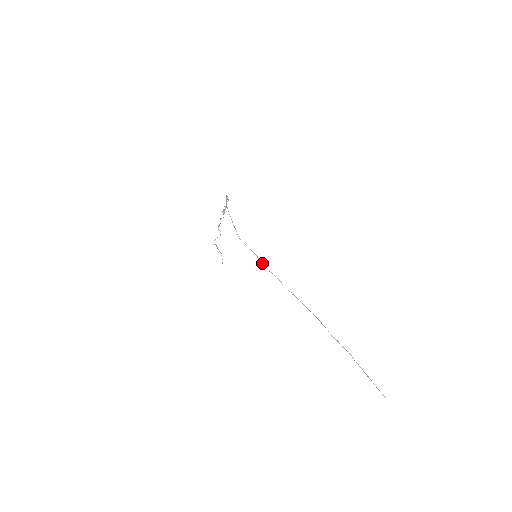
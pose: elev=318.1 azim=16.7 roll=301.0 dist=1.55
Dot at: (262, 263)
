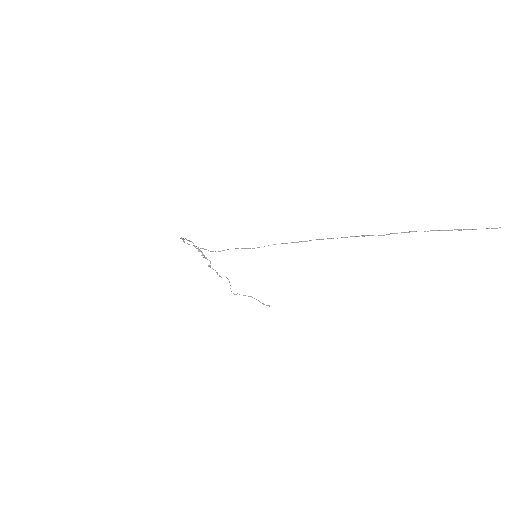
Dot at: occluded
